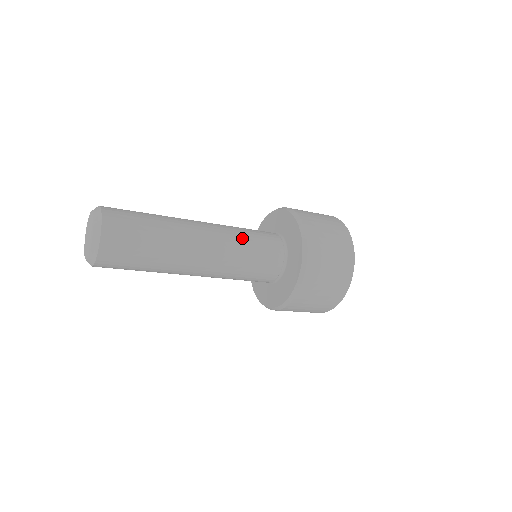
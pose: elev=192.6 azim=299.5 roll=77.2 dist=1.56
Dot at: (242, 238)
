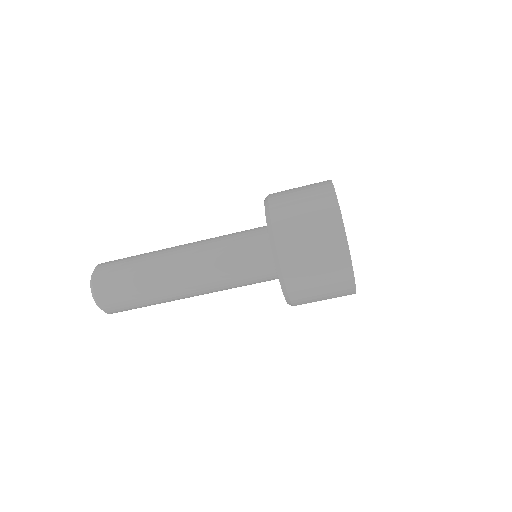
Dot at: (220, 250)
